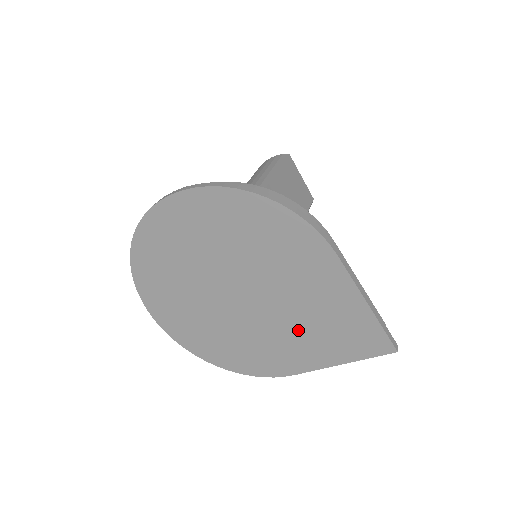
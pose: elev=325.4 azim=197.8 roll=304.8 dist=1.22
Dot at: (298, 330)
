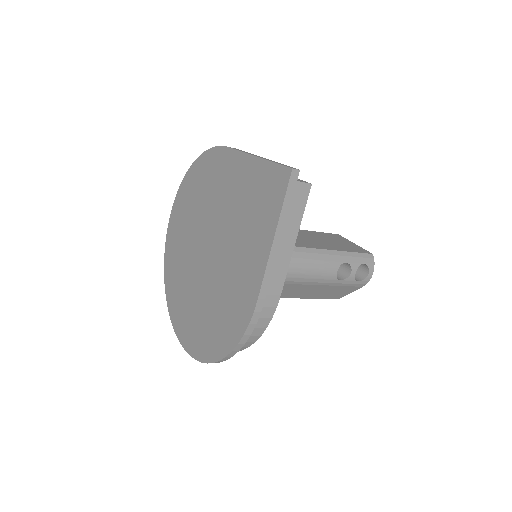
Dot at: (239, 239)
